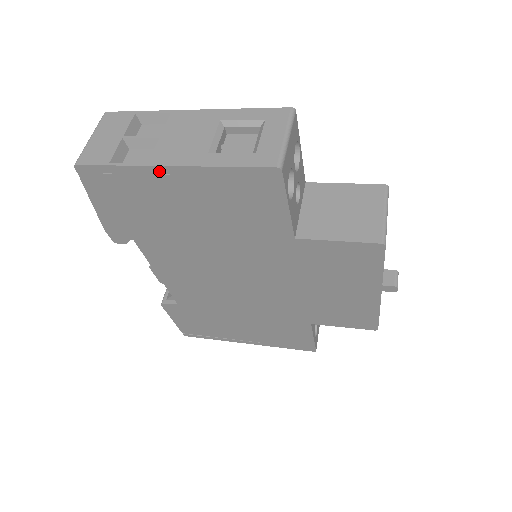
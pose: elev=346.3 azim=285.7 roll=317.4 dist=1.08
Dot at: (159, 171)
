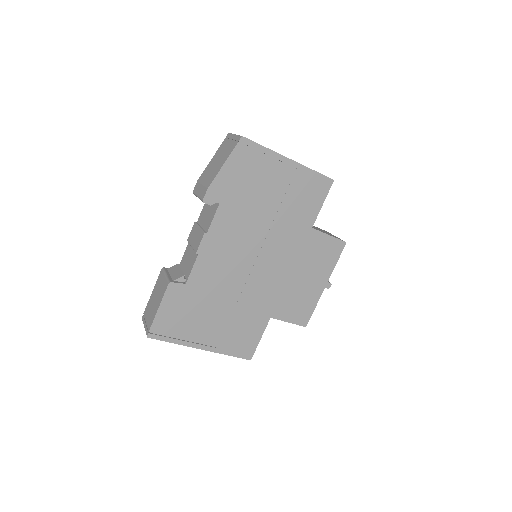
Dot at: (283, 160)
